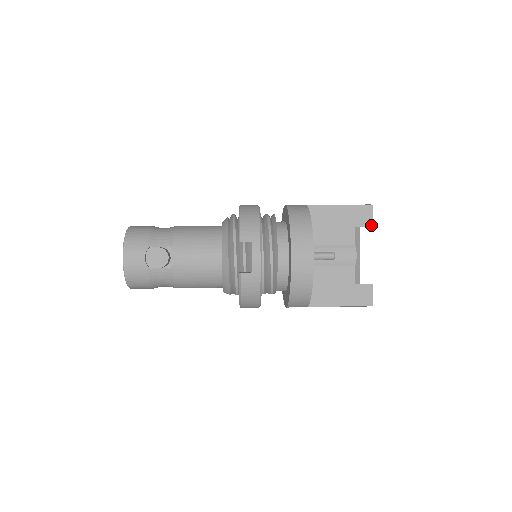
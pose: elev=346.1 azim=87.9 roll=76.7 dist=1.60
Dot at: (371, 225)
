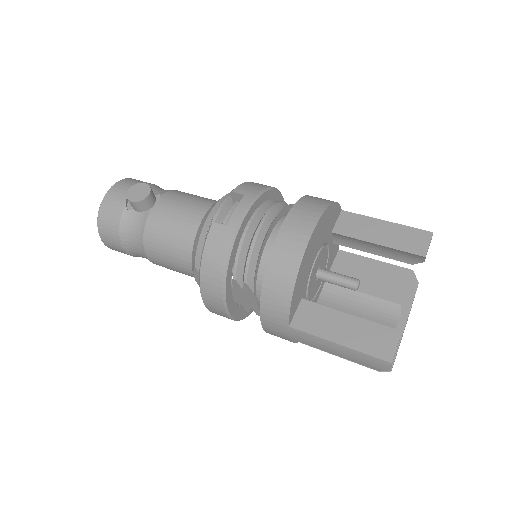
Dot at: (424, 254)
